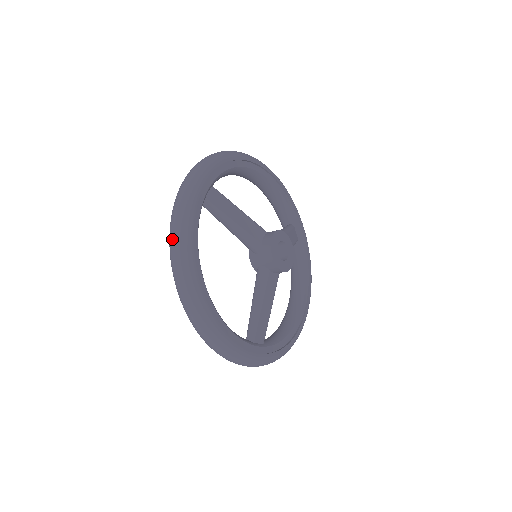
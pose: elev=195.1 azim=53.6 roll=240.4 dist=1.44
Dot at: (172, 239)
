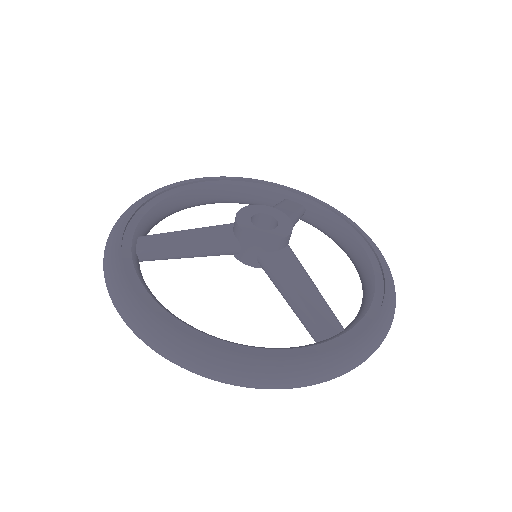
Dot at: (121, 317)
